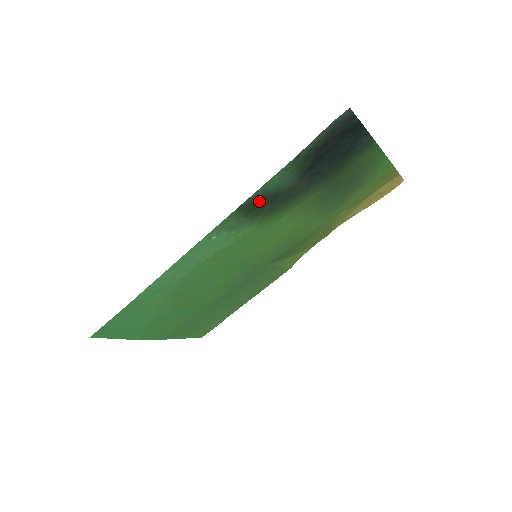
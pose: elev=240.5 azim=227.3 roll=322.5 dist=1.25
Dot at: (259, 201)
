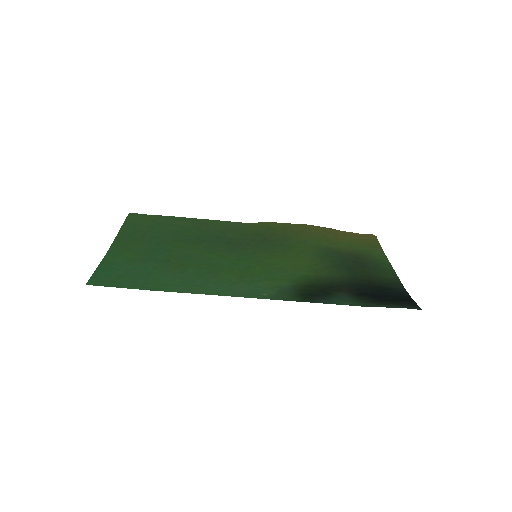
Dot at: (317, 296)
